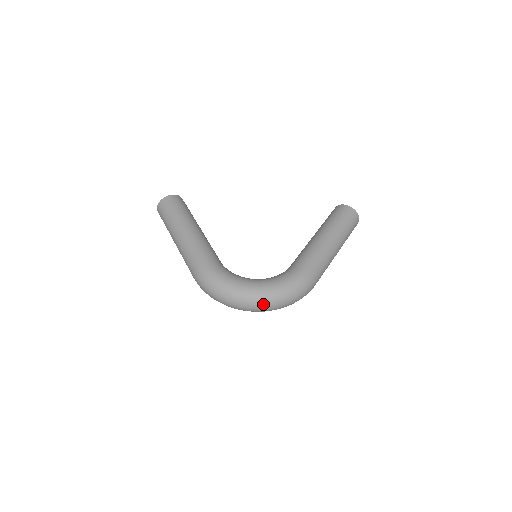
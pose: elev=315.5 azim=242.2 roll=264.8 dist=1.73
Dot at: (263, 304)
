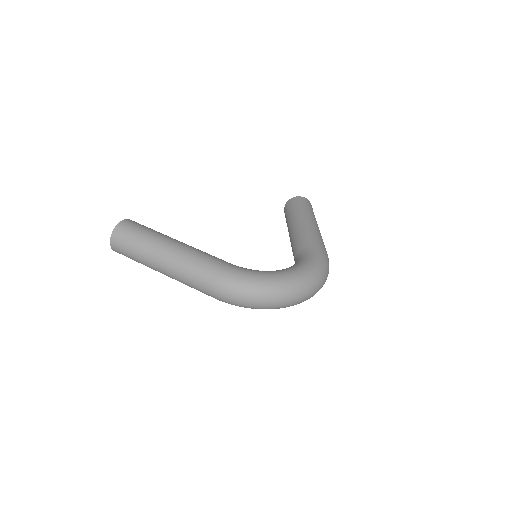
Dot at: (307, 289)
